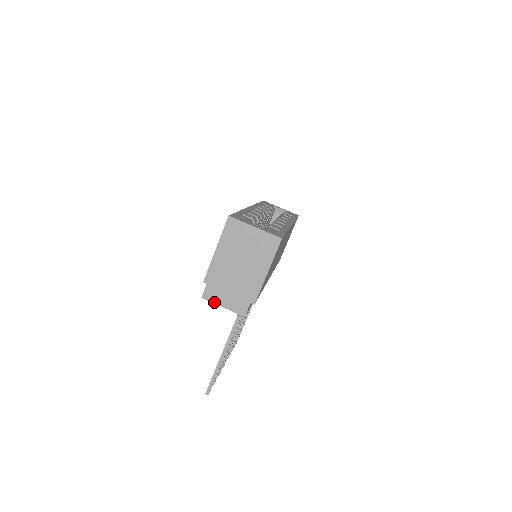
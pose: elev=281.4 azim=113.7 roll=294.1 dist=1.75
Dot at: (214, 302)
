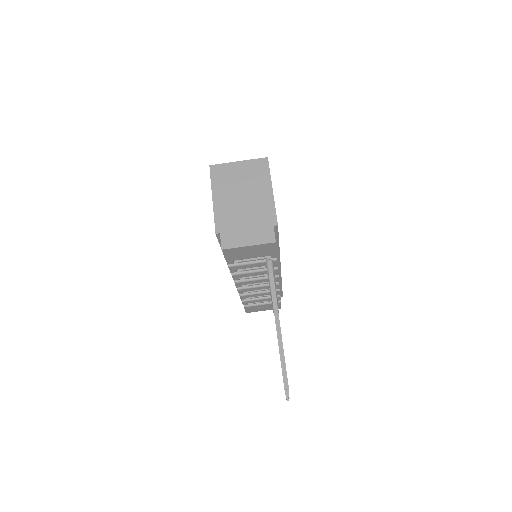
Dot at: (237, 246)
